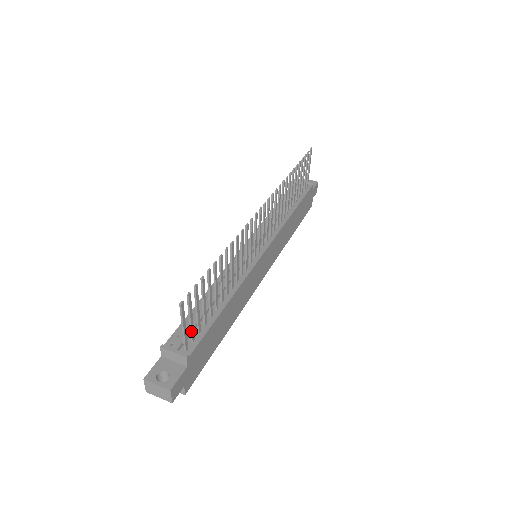
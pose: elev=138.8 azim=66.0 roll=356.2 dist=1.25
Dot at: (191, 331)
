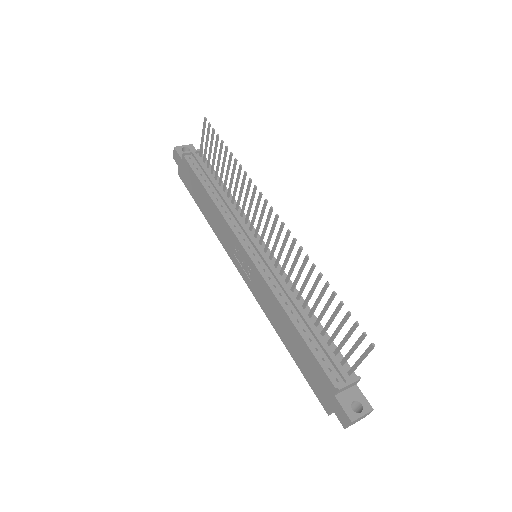
Dot at: occluded
